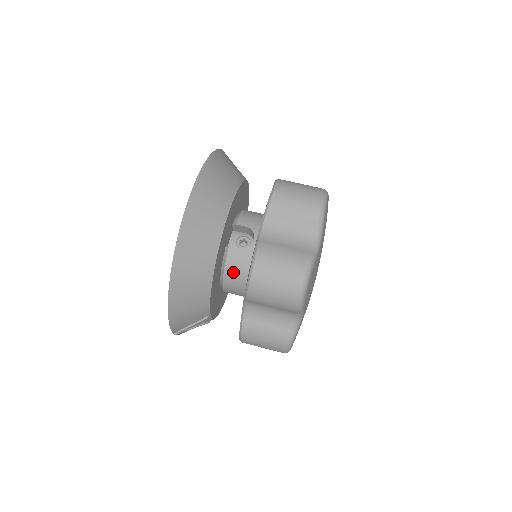
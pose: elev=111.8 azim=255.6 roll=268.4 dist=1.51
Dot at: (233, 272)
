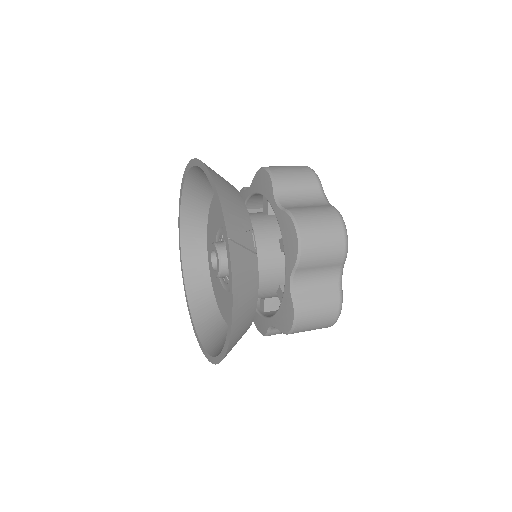
Dot at: occluded
